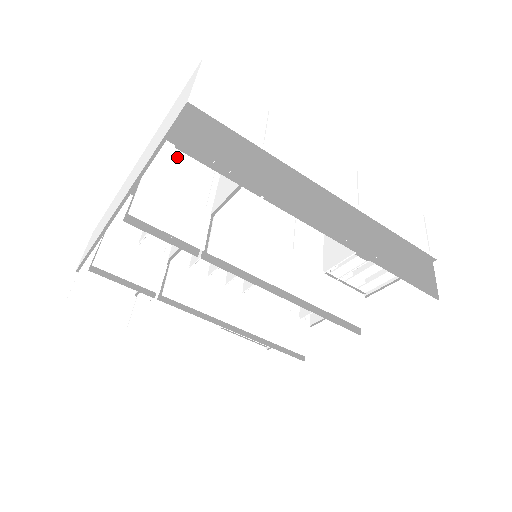
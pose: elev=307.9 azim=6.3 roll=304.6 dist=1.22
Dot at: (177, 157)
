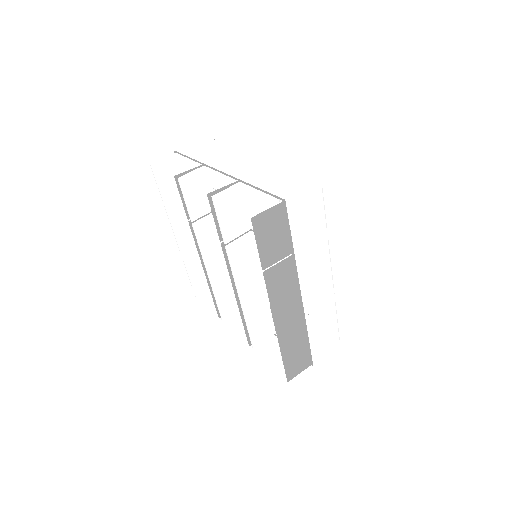
Dot at: occluded
